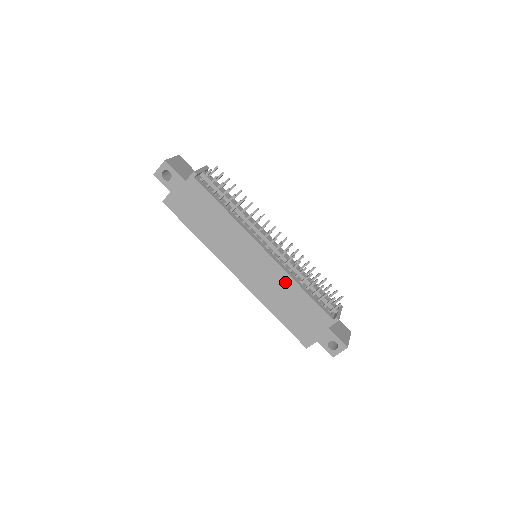
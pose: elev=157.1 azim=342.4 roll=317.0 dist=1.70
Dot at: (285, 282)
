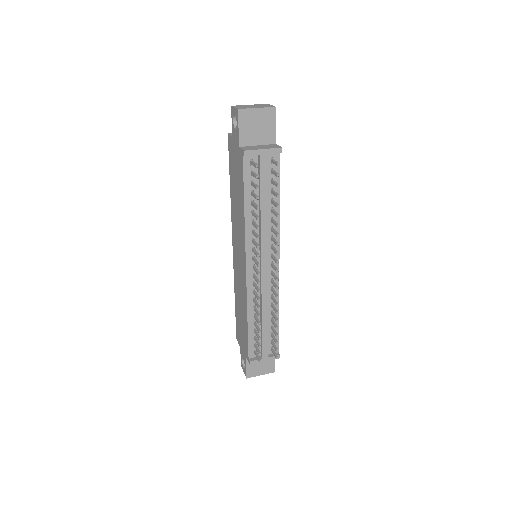
Dot at: (244, 300)
